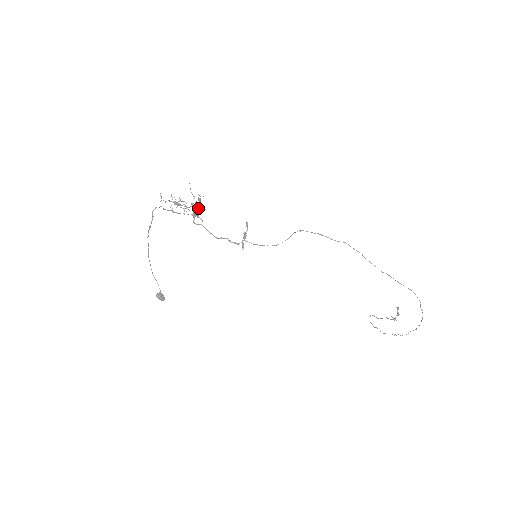
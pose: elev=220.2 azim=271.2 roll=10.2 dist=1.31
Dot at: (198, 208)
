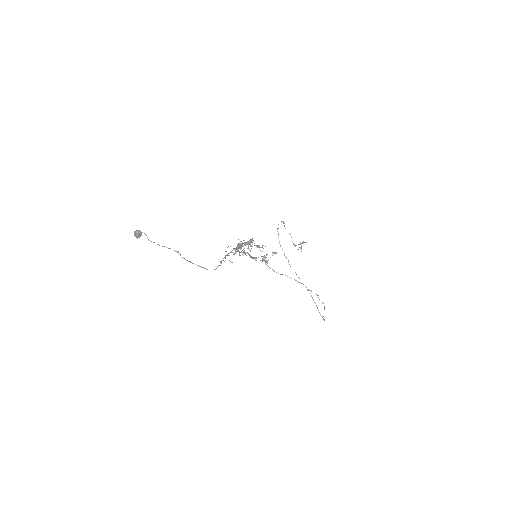
Dot at: (250, 245)
